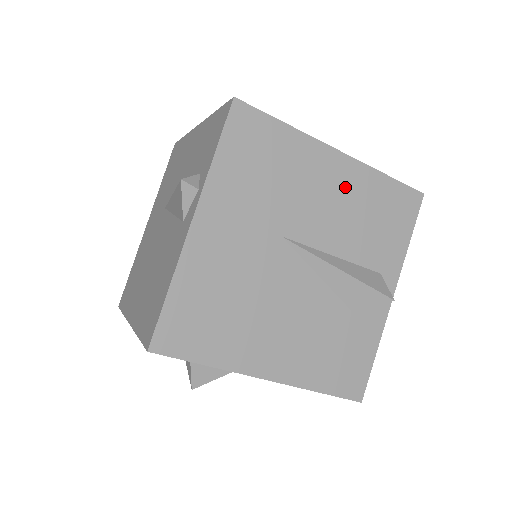
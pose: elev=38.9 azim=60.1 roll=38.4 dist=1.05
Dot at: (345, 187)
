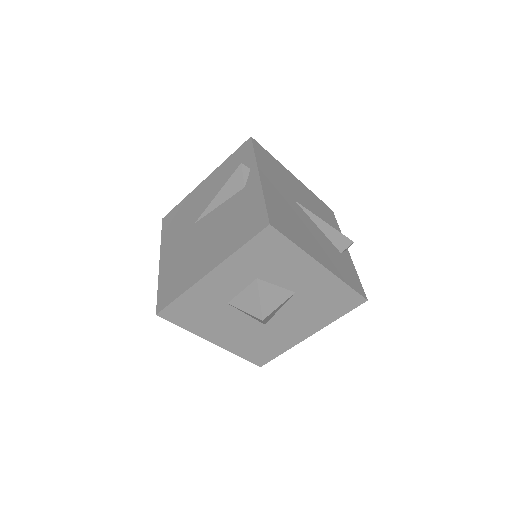
Dot at: (305, 192)
